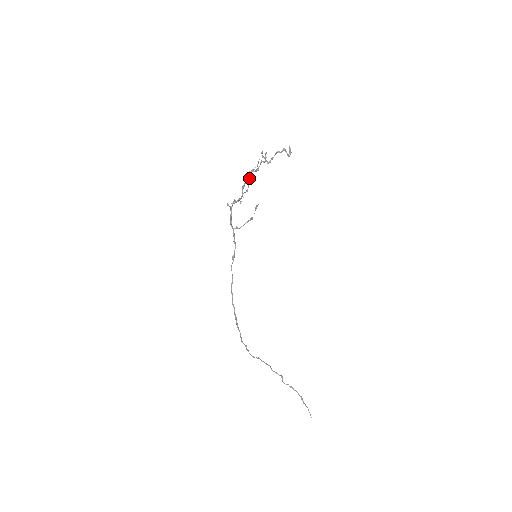
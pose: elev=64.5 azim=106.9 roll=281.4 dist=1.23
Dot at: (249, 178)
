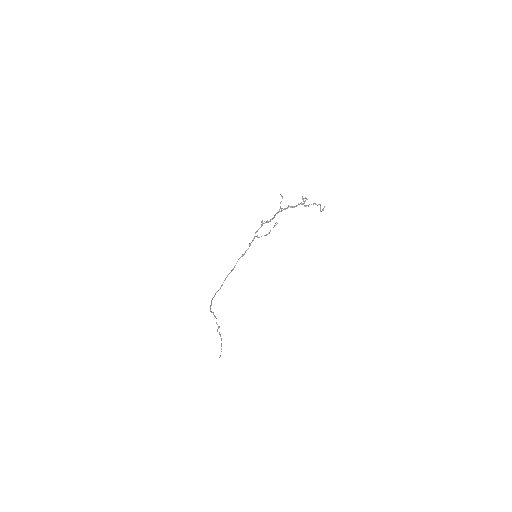
Dot at: occluded
